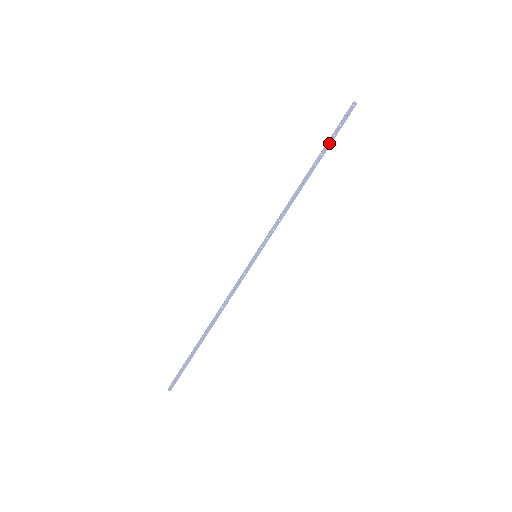
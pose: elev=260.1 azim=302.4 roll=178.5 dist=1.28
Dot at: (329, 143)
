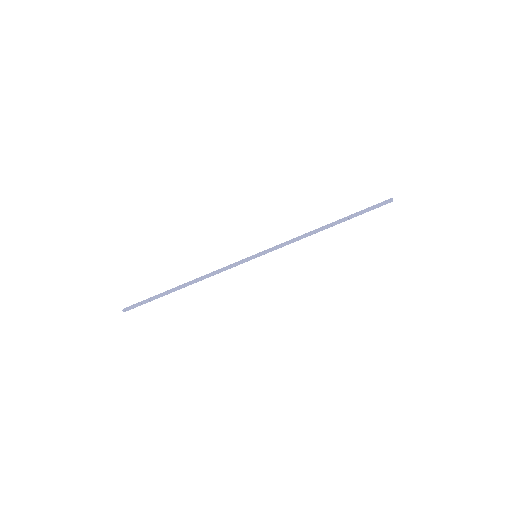
Dot at: (358, 214)
